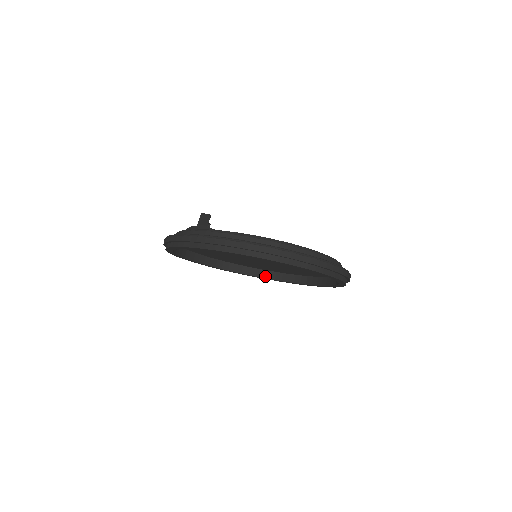
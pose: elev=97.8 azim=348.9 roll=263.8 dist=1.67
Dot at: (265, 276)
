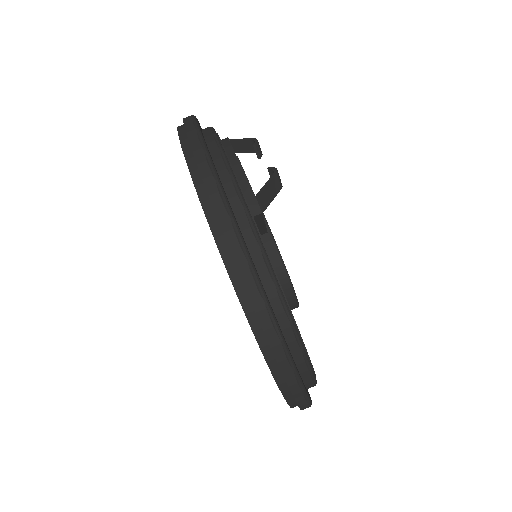
Dot at: occluded
